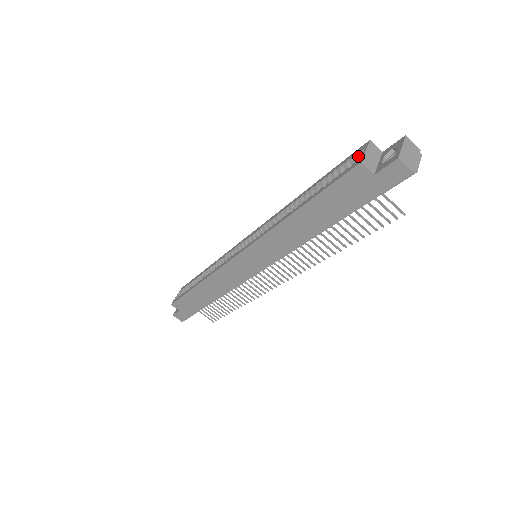
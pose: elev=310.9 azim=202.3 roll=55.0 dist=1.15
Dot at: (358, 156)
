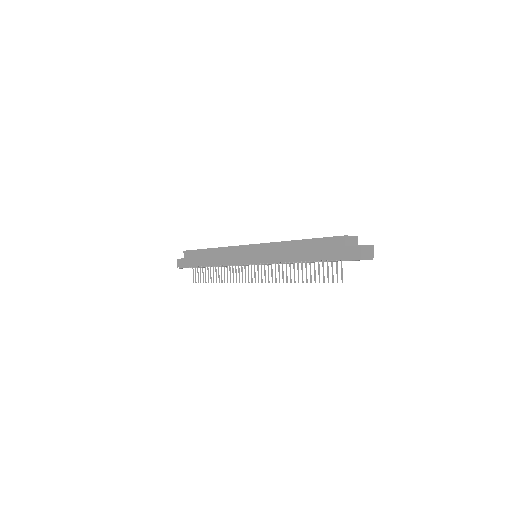
Dot at: occluded
